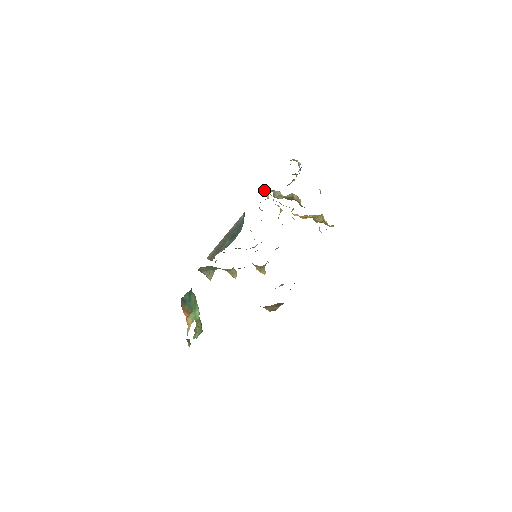
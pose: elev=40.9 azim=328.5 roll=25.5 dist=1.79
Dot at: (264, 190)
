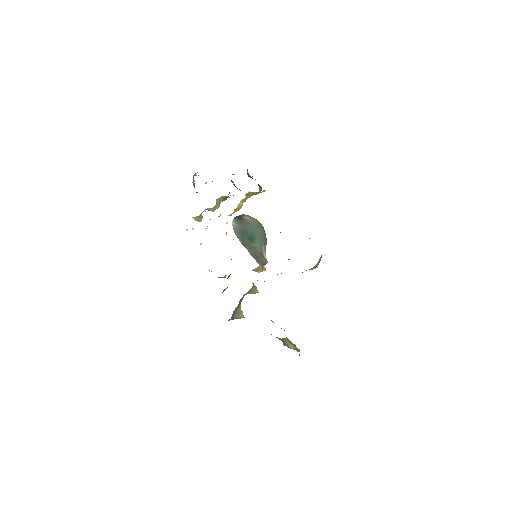
Dot at: (196, 219)
